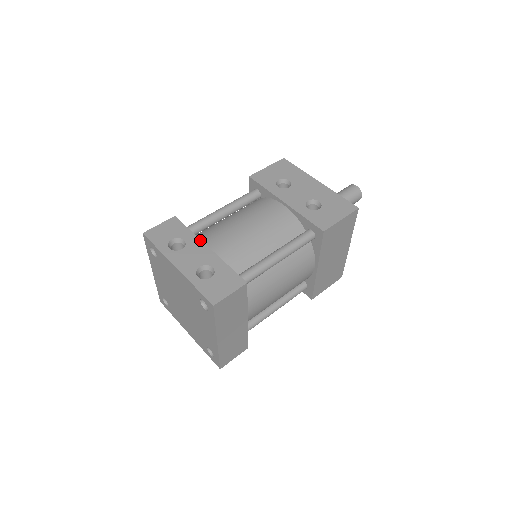
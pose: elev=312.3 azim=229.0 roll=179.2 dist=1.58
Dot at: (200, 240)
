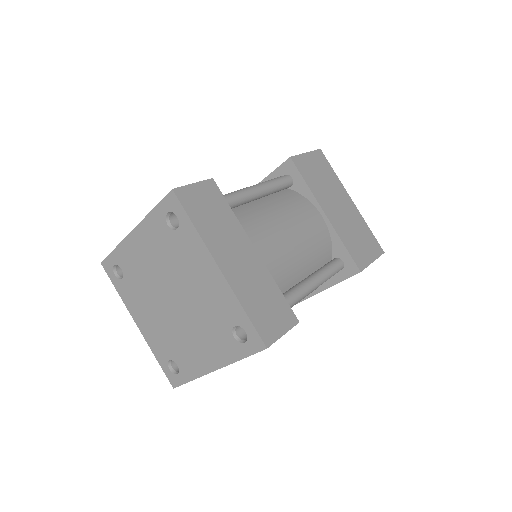
Dot at: occluded
